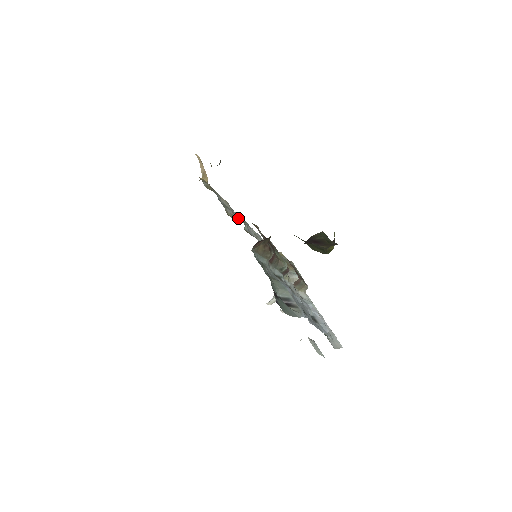
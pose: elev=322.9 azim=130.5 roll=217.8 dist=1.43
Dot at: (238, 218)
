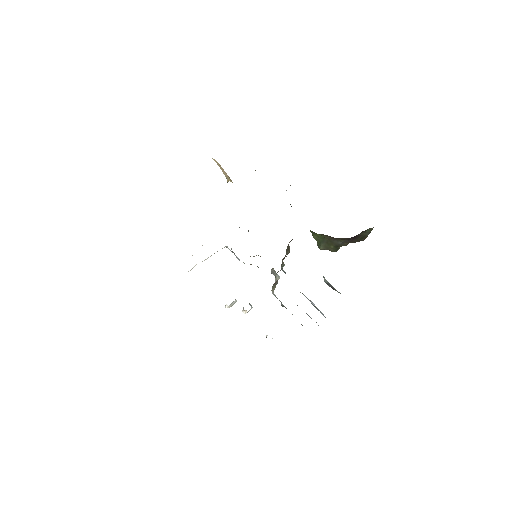
Dot at: occluded
